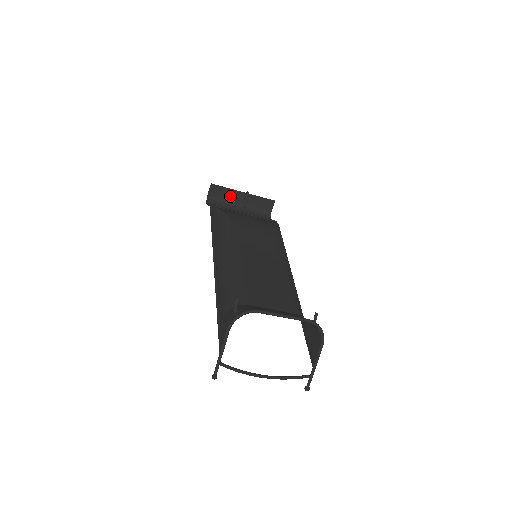
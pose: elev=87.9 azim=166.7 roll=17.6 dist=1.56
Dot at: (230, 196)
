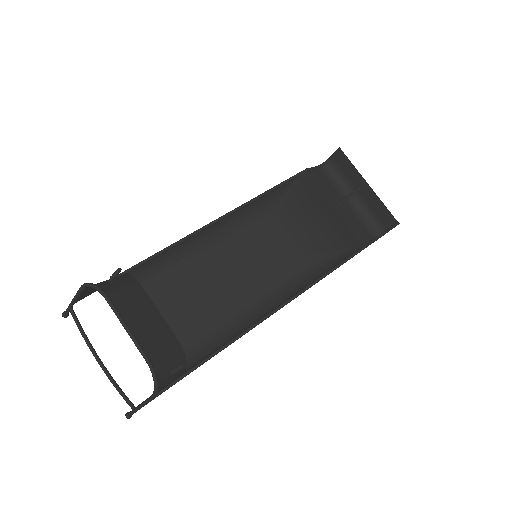
Dot at: (352, 177)
